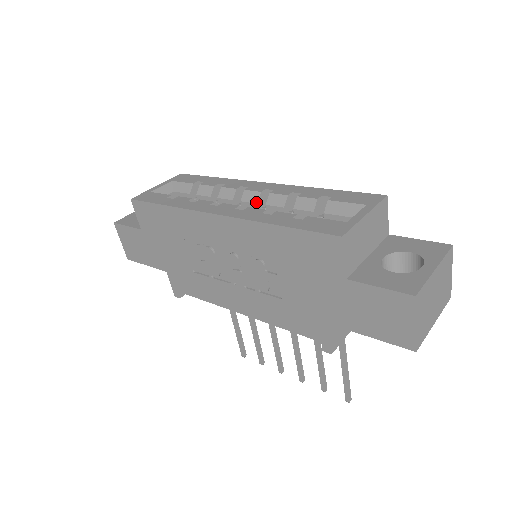
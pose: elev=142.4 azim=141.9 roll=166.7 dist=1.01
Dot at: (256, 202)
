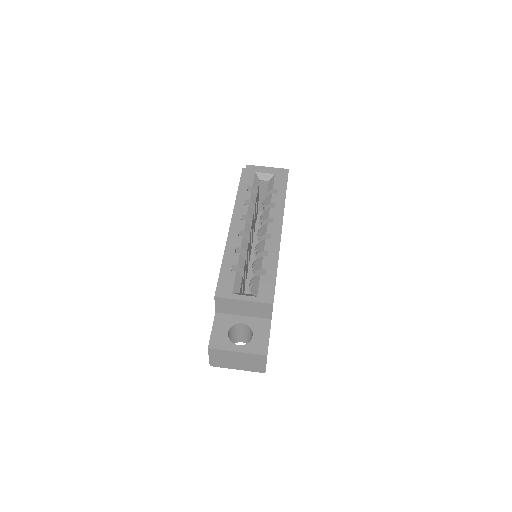
Dot at: (261, 235)
